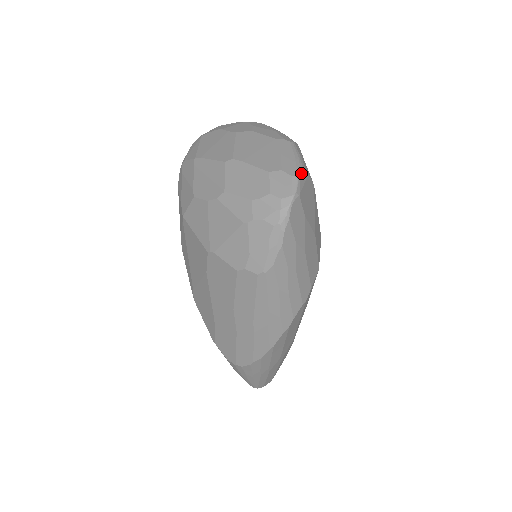
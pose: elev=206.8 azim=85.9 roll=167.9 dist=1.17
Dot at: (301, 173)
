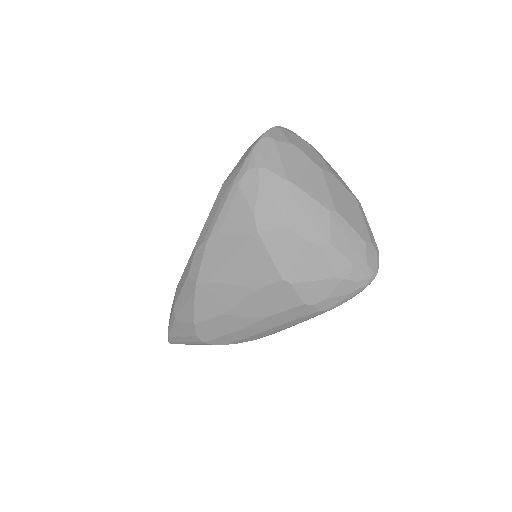
Dot at: (377, 247)
